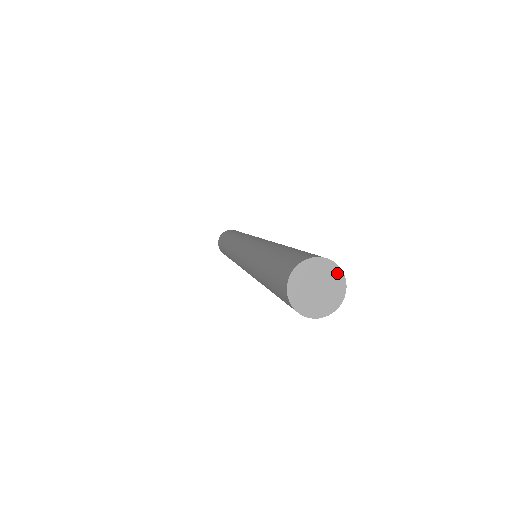
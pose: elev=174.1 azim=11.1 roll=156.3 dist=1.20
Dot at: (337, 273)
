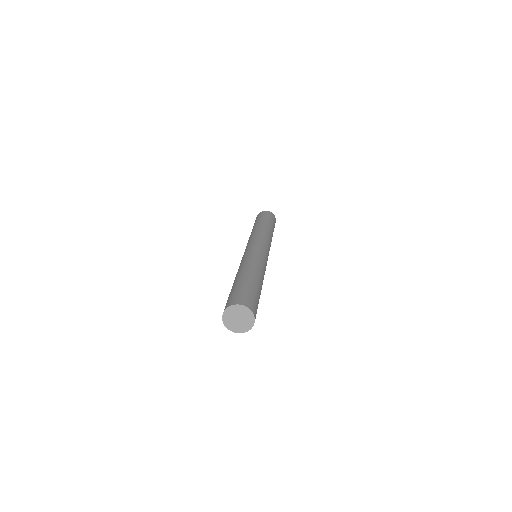
Dot at: (252, 318)
